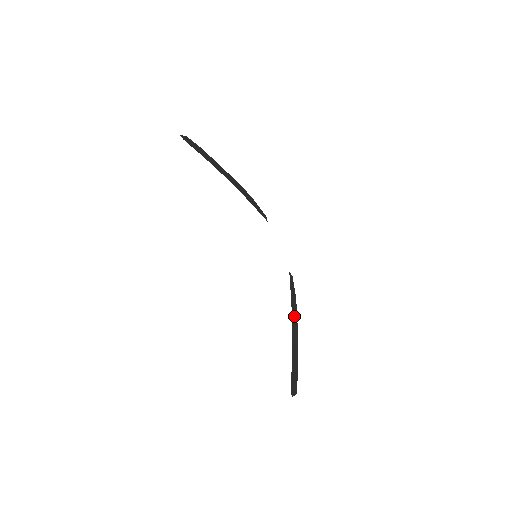
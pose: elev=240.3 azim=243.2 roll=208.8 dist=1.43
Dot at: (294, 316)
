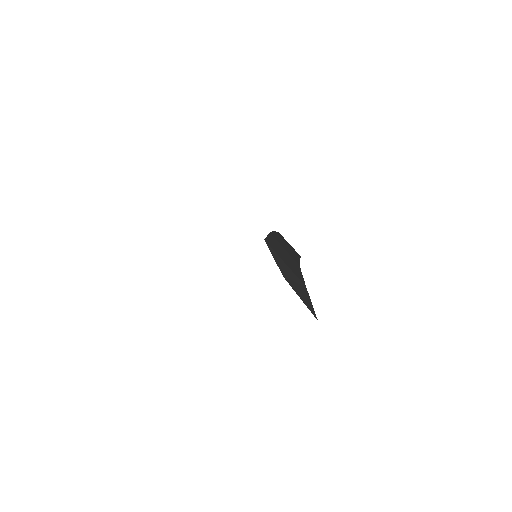
Dot at: (288, 244)
